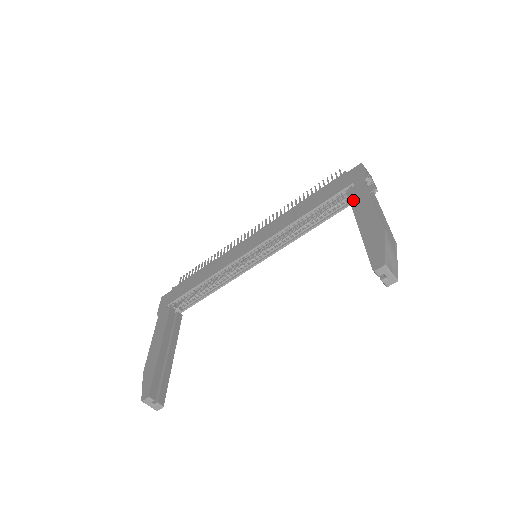
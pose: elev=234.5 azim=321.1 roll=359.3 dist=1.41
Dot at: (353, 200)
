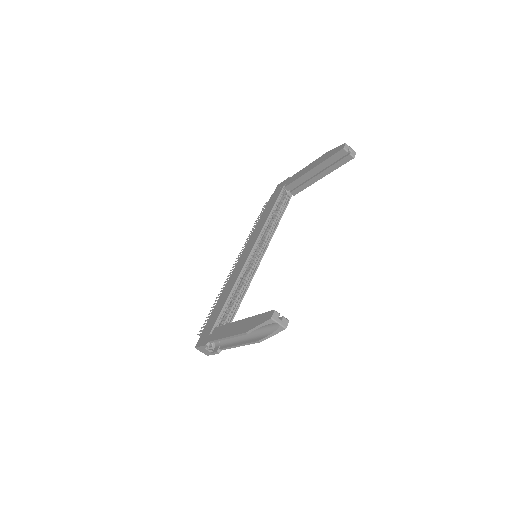
Dot at: (294, 180)
